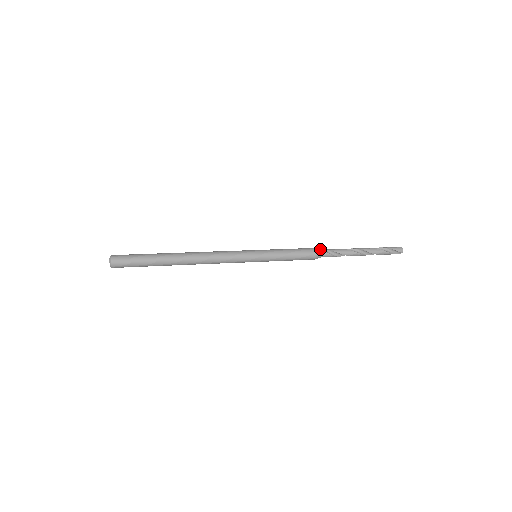
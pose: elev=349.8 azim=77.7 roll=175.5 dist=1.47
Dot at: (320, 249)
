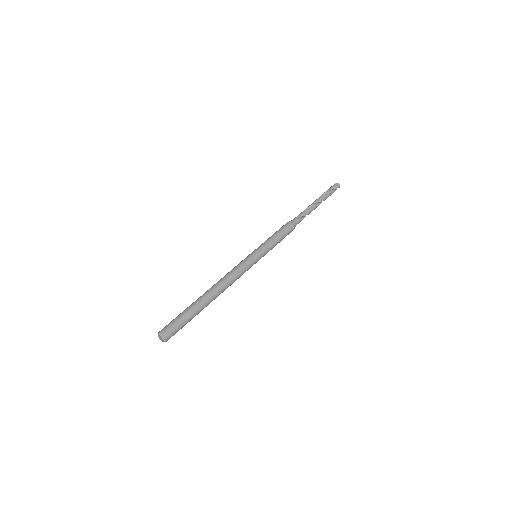
Dot at: (293, 221)
